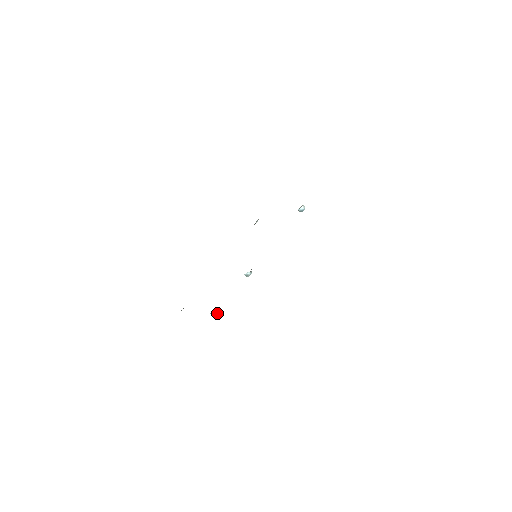
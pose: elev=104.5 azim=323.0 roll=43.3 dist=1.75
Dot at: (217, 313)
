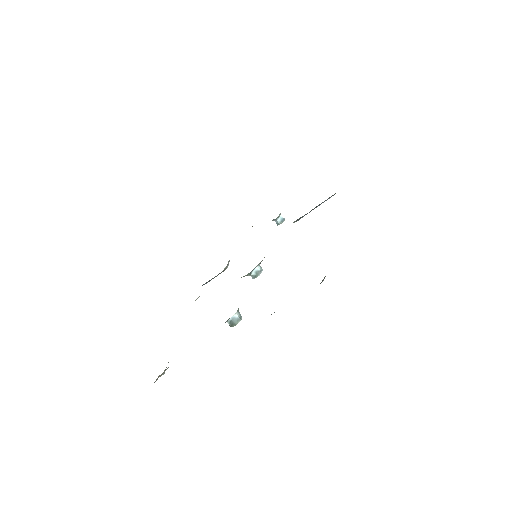
Dot at: (240, 315)
